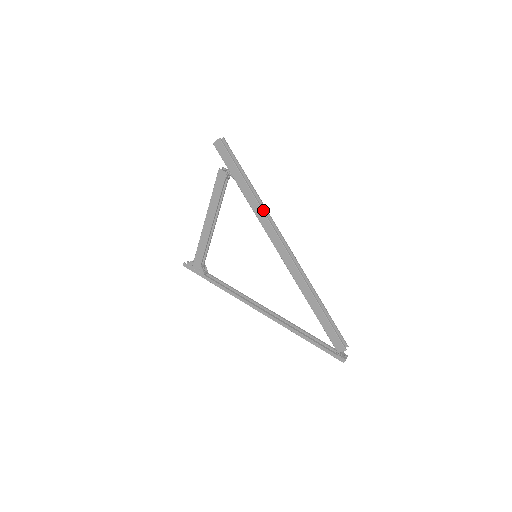
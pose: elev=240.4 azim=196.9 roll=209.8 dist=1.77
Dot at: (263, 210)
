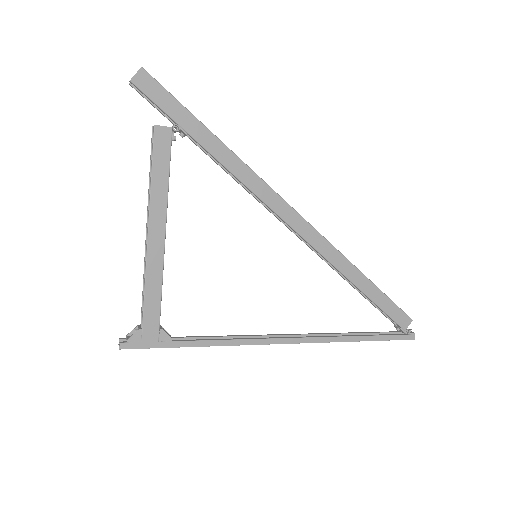
Dot at: (253, 171)
